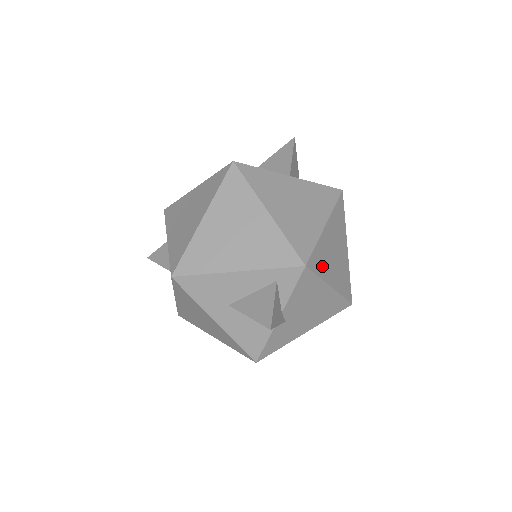
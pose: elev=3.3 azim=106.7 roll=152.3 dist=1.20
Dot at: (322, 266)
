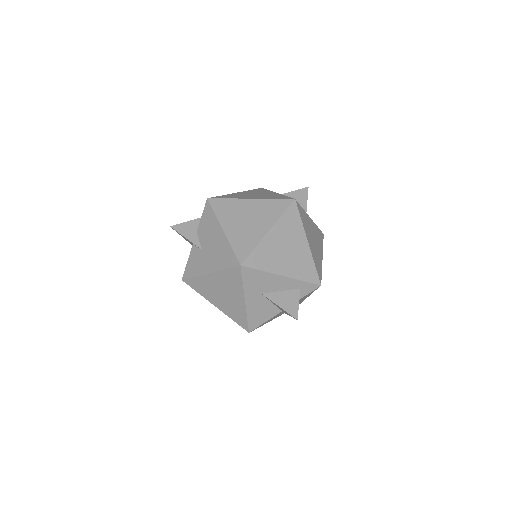
Dot at: occluded
